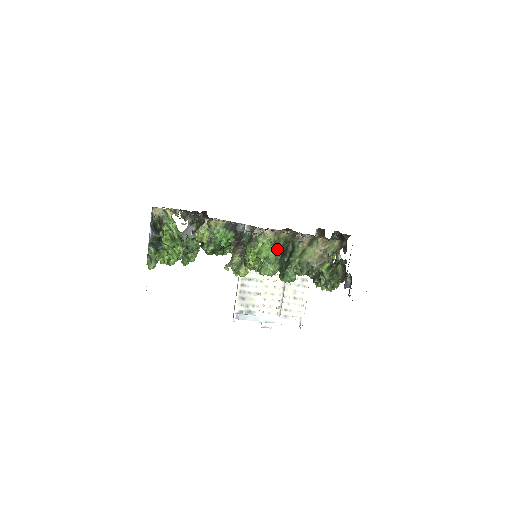
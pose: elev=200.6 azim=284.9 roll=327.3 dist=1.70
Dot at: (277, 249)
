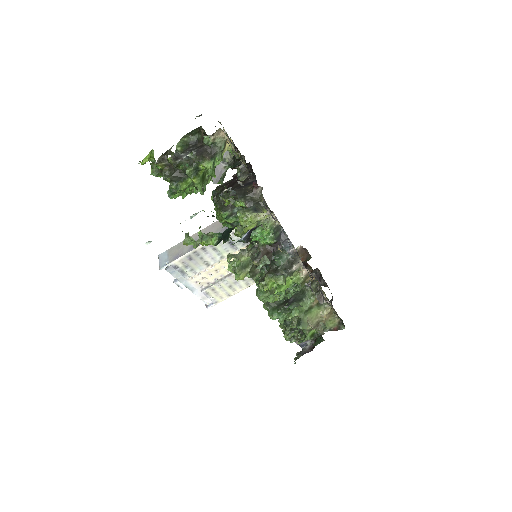
Dot at: (295, 290)
